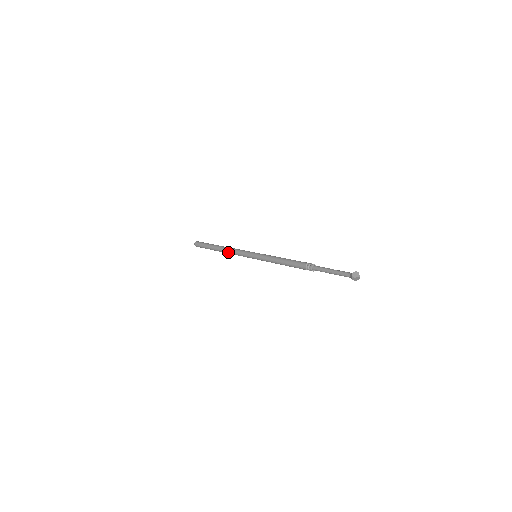
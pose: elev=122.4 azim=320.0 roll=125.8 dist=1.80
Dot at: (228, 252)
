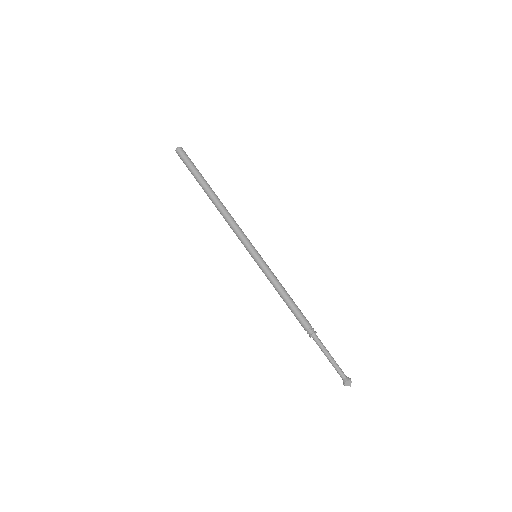
Dot at: occluded
